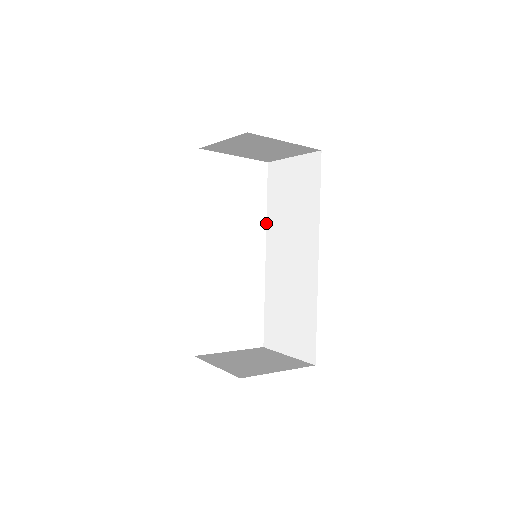
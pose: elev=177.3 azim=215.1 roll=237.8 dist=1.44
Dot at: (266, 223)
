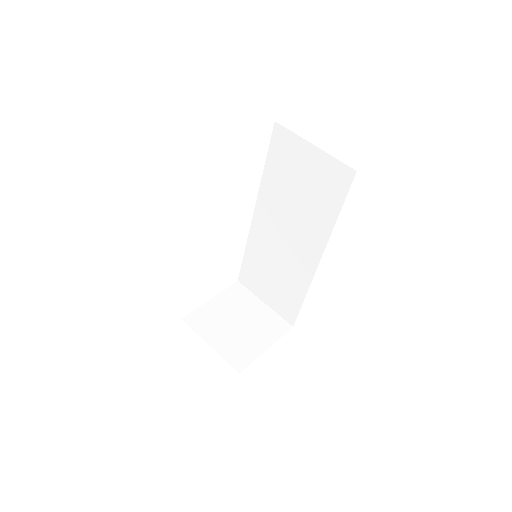
Dot at: occluded
